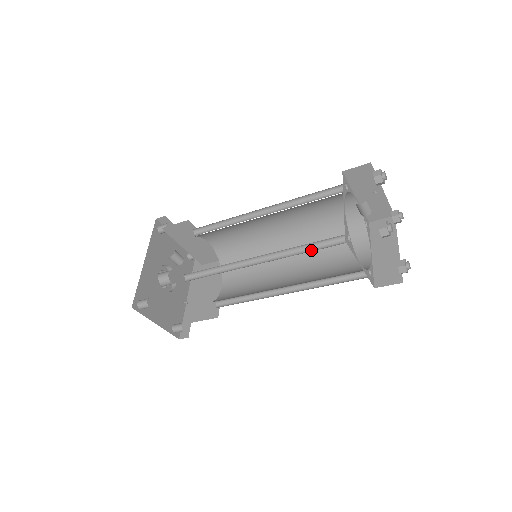
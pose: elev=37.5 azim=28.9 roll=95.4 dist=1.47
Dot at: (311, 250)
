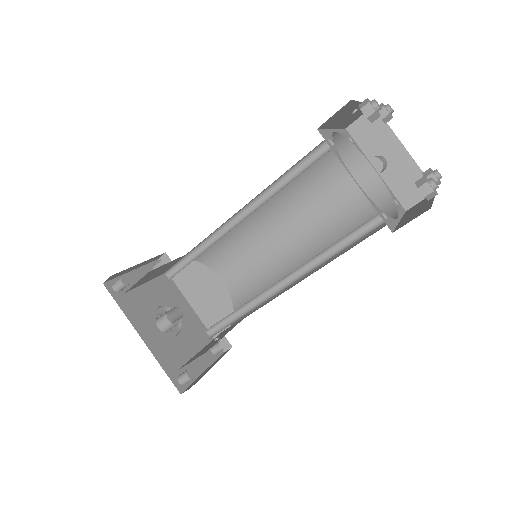
Dot at: (342, 246)
